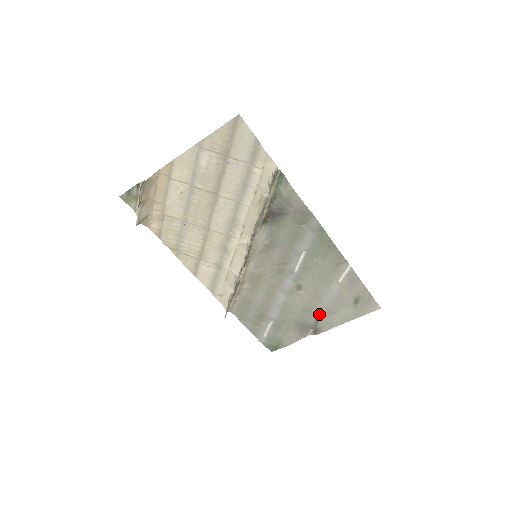
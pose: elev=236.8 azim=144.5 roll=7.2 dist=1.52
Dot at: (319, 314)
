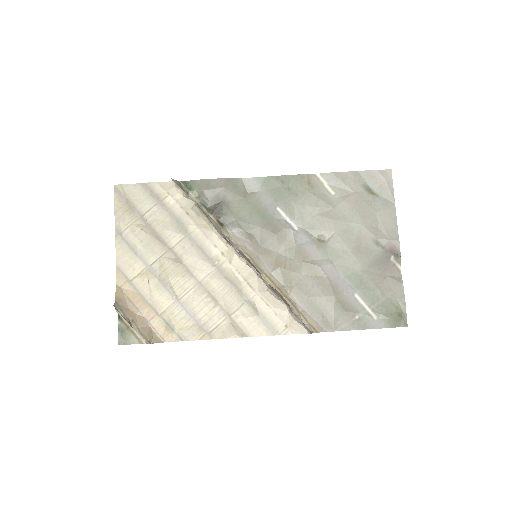
Dot at: (369, 237)
